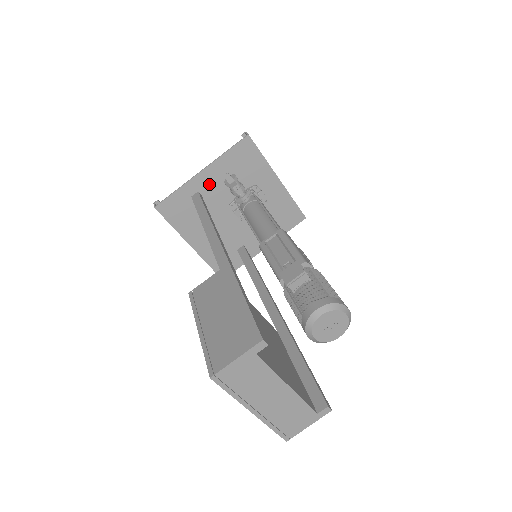
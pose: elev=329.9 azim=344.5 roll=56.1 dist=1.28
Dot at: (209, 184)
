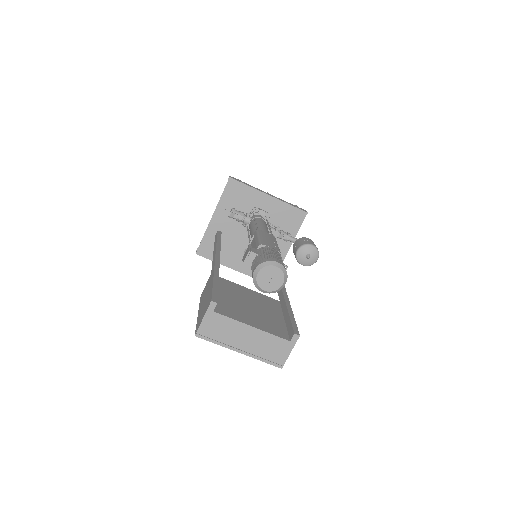
Dot at: (222, 222)
